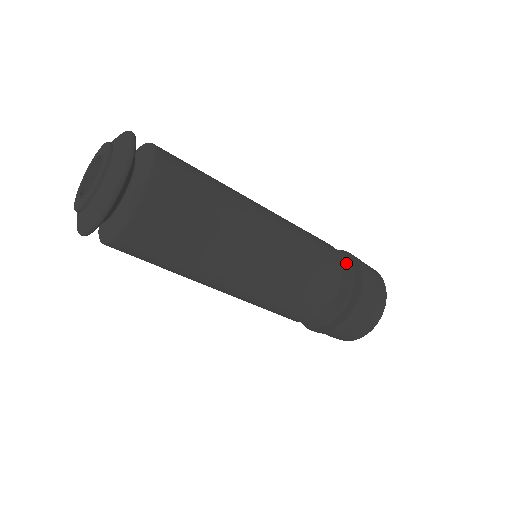
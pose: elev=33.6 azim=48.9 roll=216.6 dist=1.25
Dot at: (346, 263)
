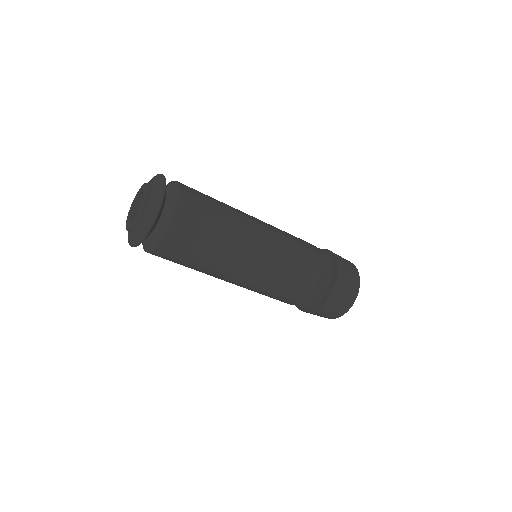
Dot at: (325, 282)
